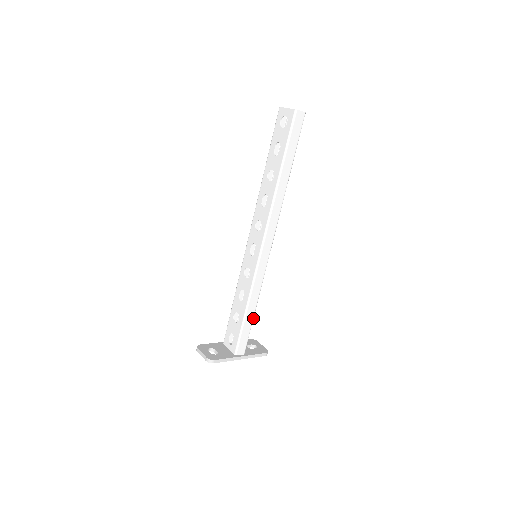
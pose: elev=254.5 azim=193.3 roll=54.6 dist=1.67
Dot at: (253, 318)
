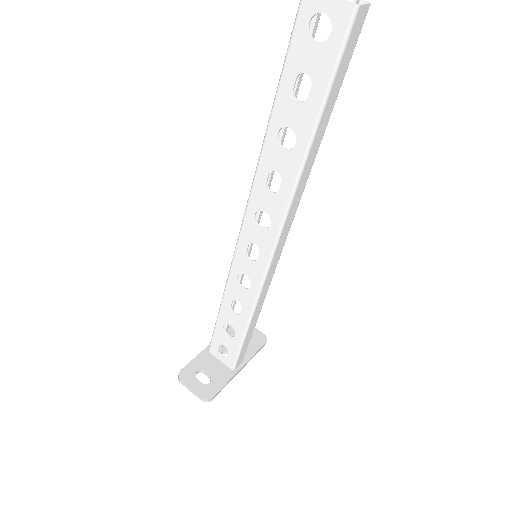
Dot at: (254, 326)
